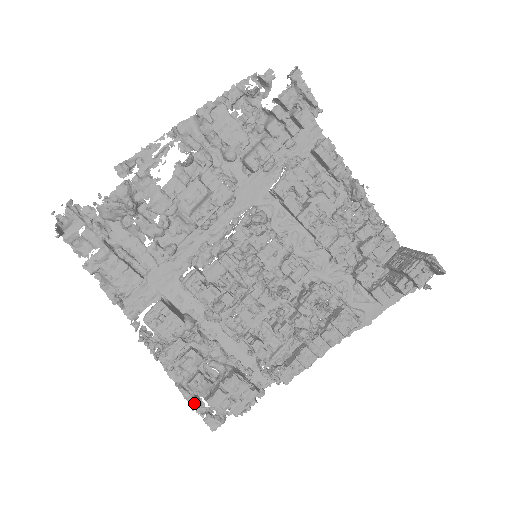
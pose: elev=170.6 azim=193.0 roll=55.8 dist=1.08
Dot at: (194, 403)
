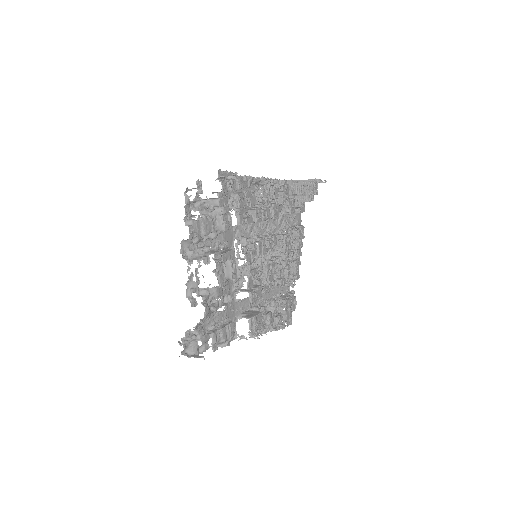
Dot at: occluded
